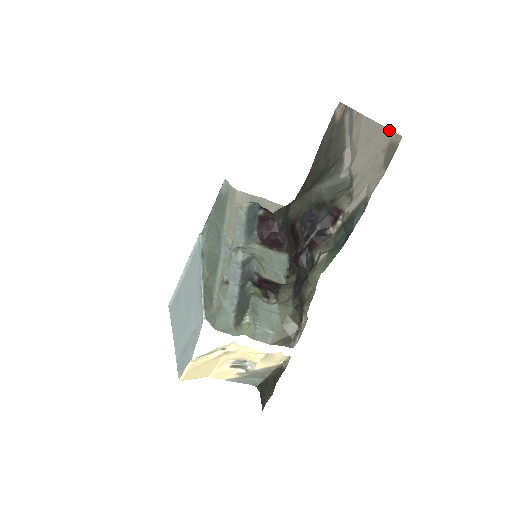
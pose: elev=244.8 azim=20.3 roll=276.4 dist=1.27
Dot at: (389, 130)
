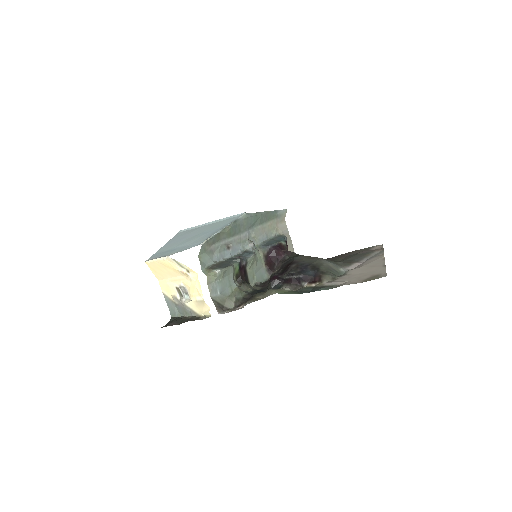
Dot at: (385, 270)
